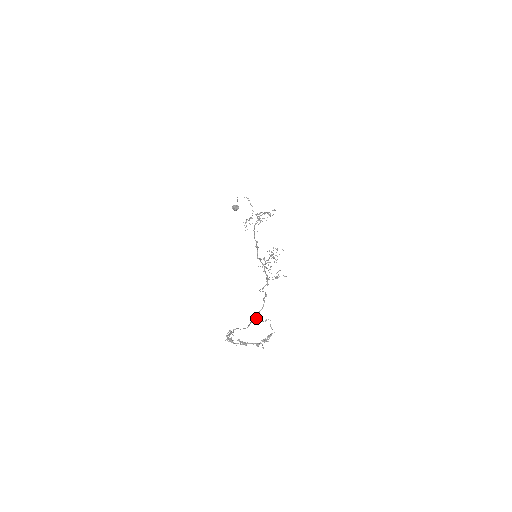
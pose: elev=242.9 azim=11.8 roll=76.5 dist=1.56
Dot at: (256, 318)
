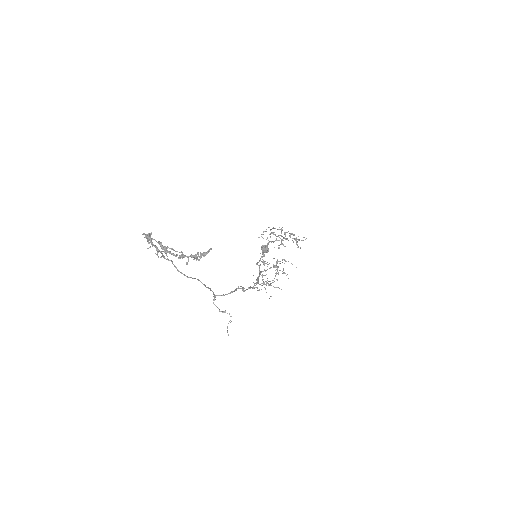
Dot at: (213, 302)
